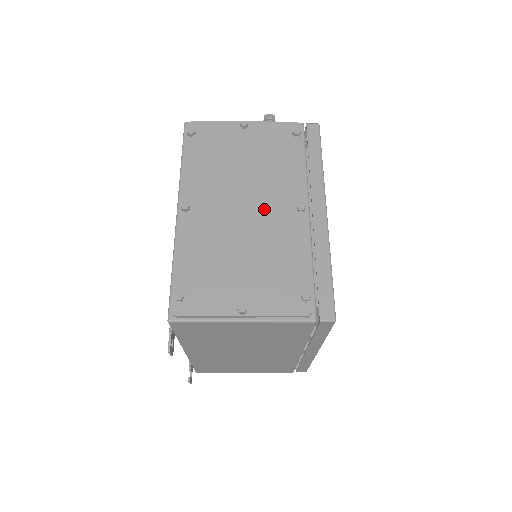
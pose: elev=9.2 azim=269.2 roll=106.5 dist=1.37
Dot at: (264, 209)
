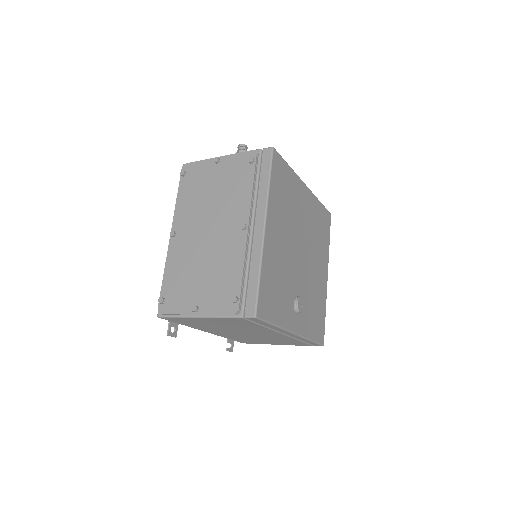
Dot at: (220, 230)
